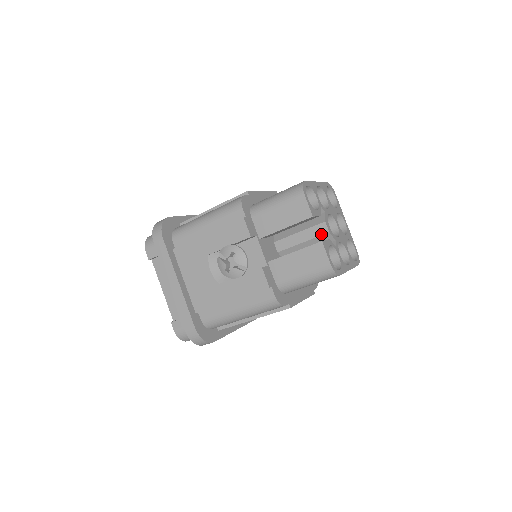
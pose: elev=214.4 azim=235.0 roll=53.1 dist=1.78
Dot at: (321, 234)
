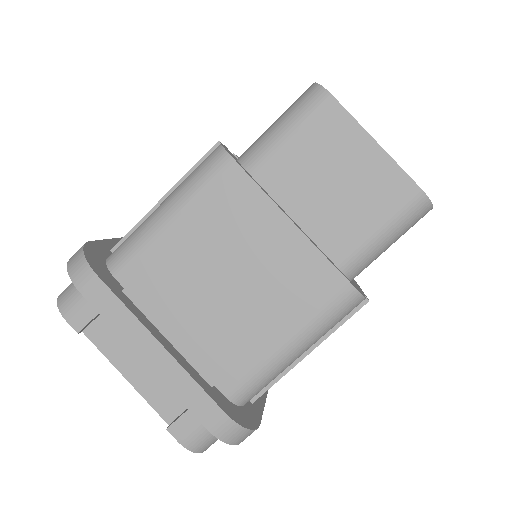
Dot at: occluded
